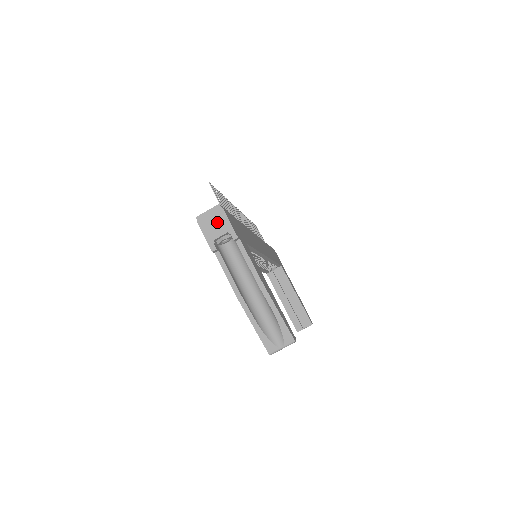
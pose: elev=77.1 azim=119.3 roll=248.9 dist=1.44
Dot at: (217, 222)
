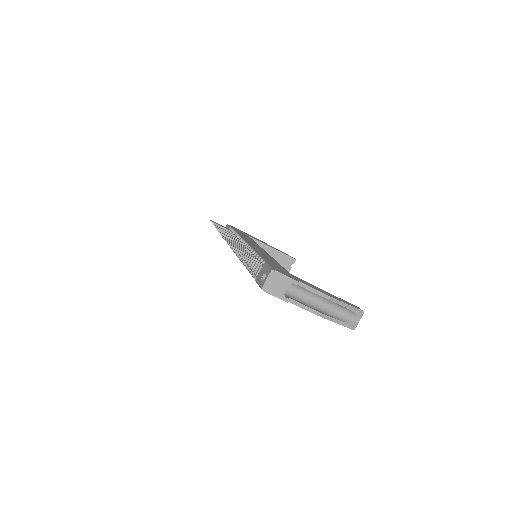
Dot at: (278, 282)
